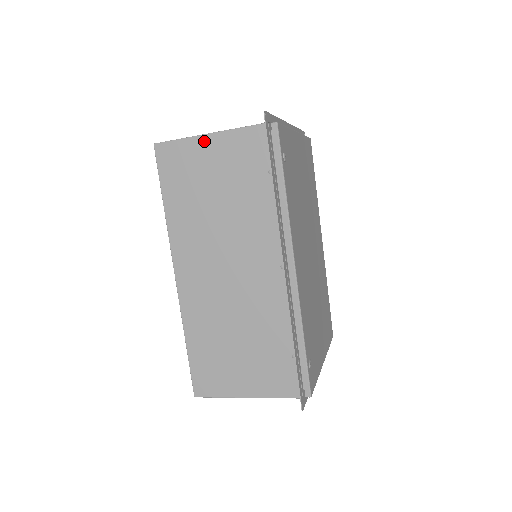
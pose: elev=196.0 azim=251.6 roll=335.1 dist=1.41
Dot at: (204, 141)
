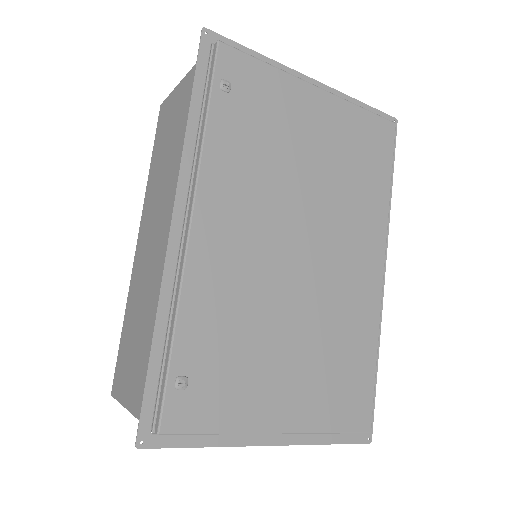
Dot at: (179, 88)
